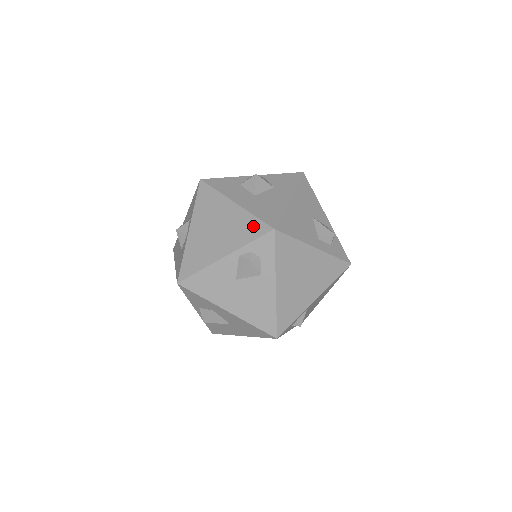
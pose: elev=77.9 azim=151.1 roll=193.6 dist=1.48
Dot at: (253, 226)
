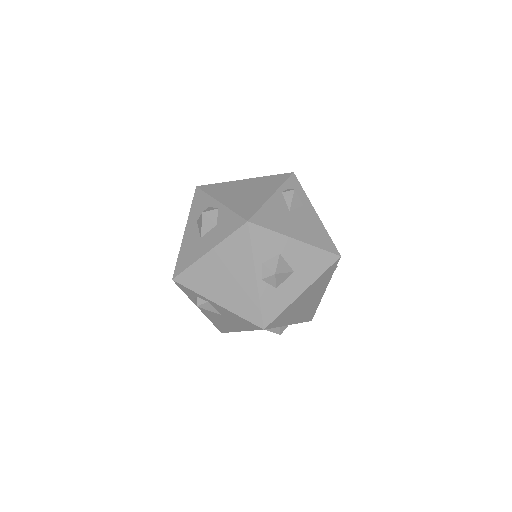
Dot at: (276, 178)
